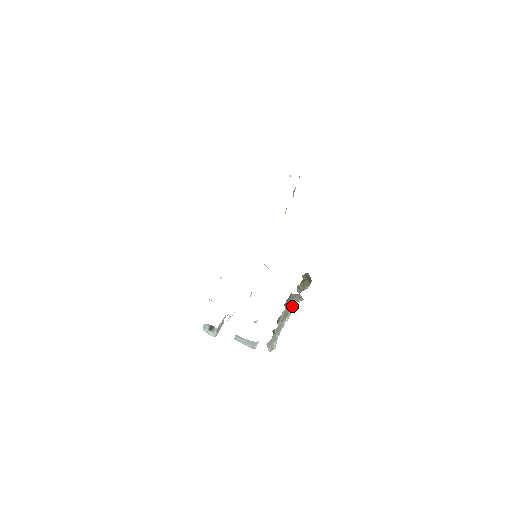
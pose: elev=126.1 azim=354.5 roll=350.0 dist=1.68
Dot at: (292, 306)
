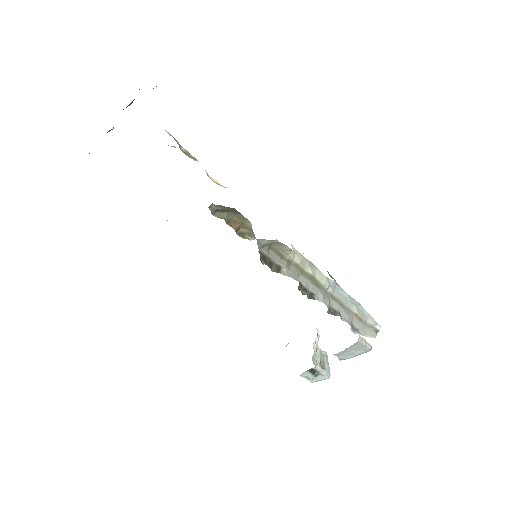
Dot at: (297, 263)
